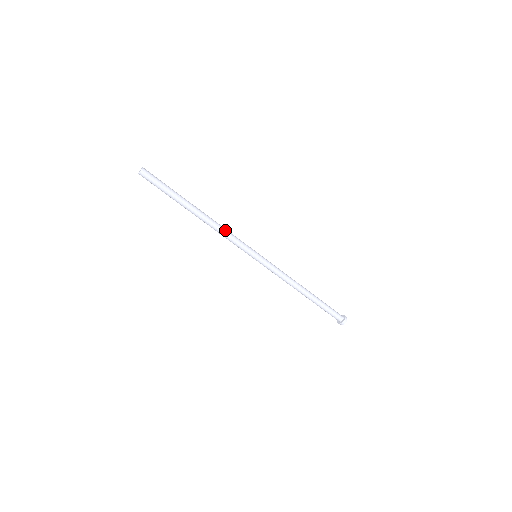
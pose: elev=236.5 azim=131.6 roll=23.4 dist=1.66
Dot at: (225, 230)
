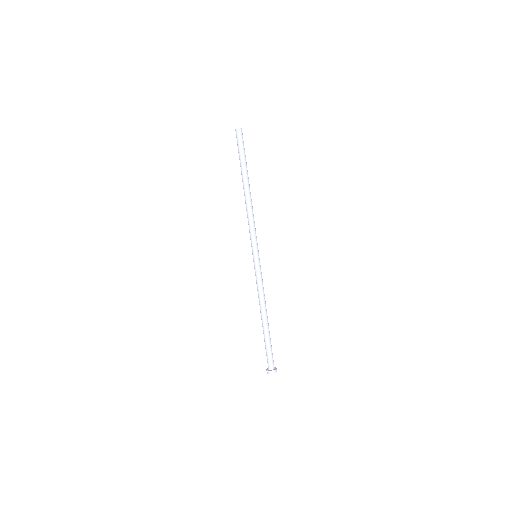
Dot at: occluded
